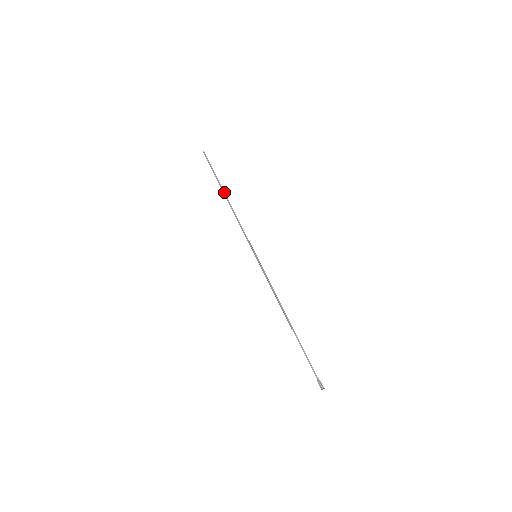
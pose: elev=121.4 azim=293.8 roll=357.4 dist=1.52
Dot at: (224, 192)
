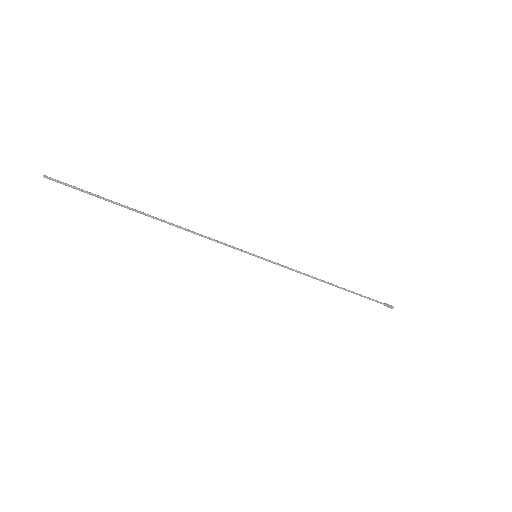
Dot at: (146, 214)
